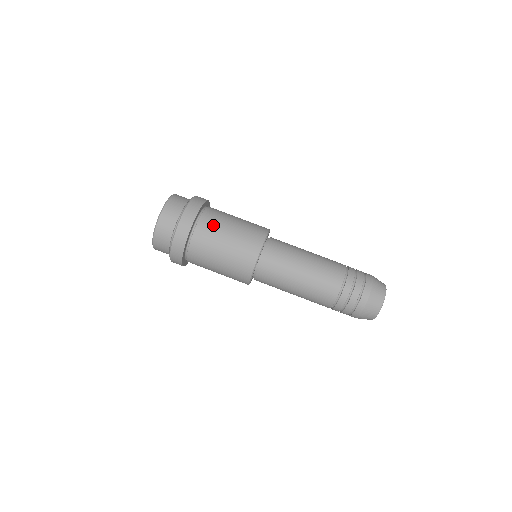
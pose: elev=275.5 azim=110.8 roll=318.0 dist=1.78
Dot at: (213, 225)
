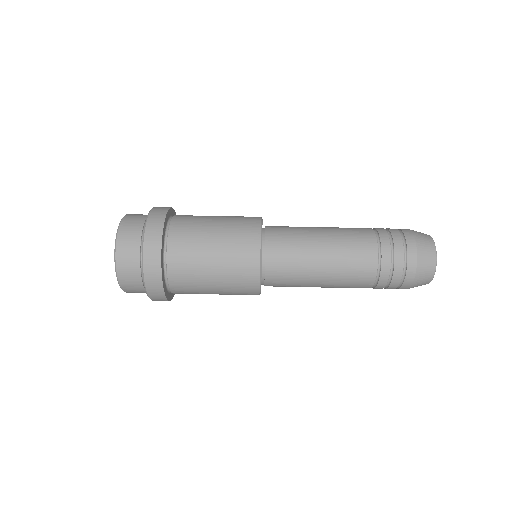
Dot at: occluded
